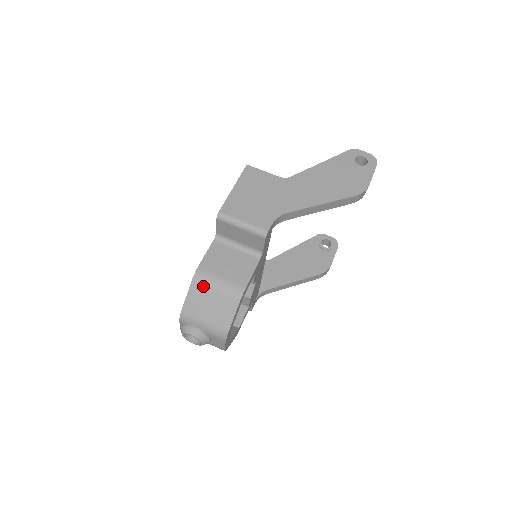
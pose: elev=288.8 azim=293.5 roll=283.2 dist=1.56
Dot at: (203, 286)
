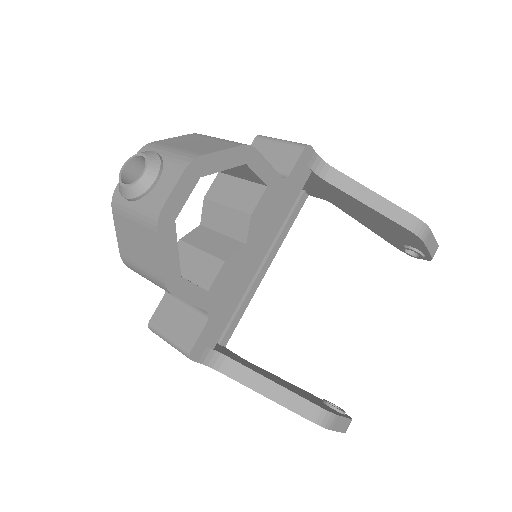
Dot at: (204, 136)
